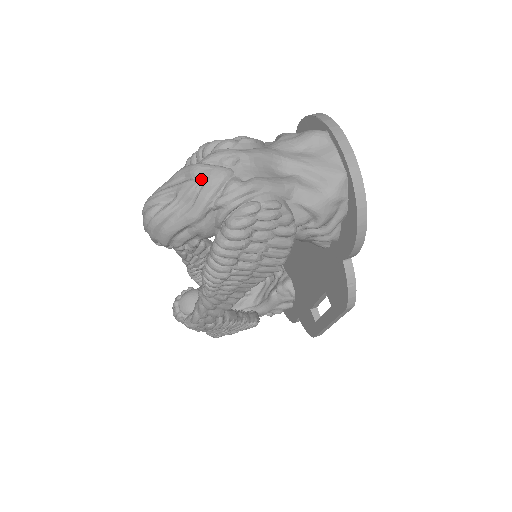
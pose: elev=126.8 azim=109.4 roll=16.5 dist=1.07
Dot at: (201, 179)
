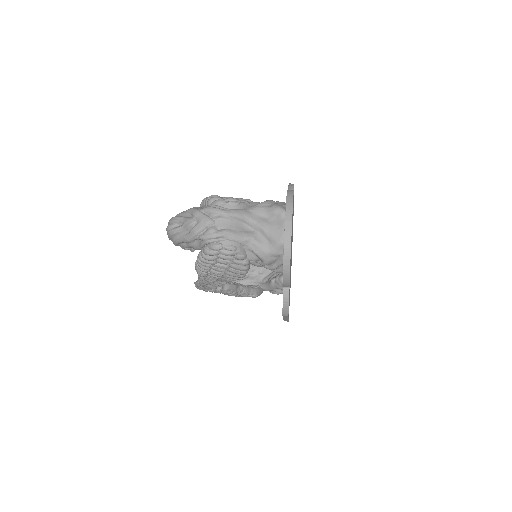
Dot at: (197, 220)
